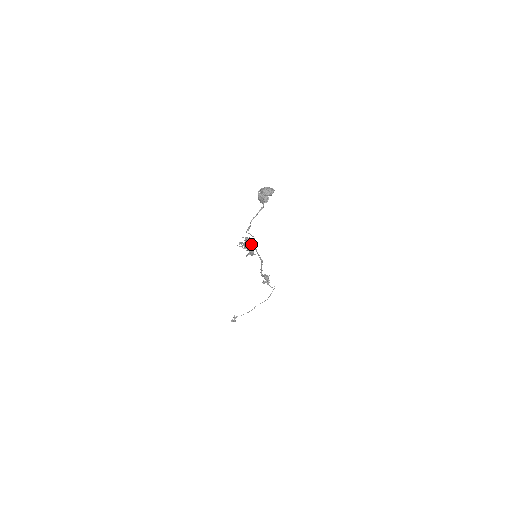
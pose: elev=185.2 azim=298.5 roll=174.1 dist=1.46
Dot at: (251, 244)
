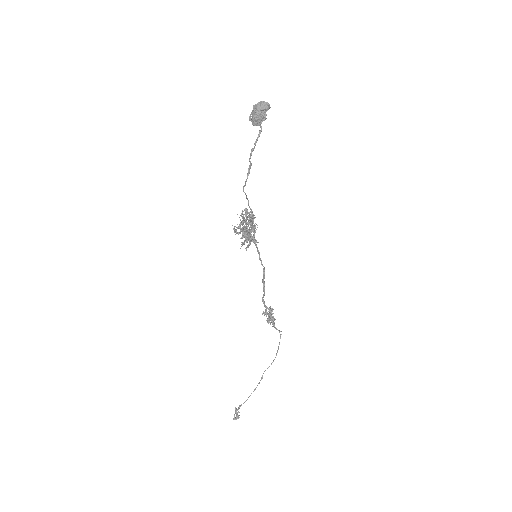
Dot at: (251, 216)
